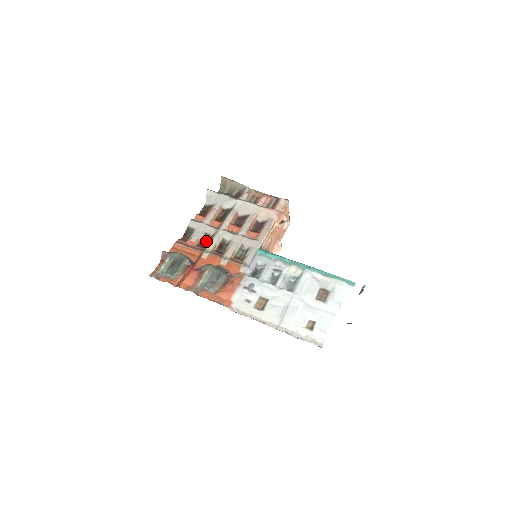
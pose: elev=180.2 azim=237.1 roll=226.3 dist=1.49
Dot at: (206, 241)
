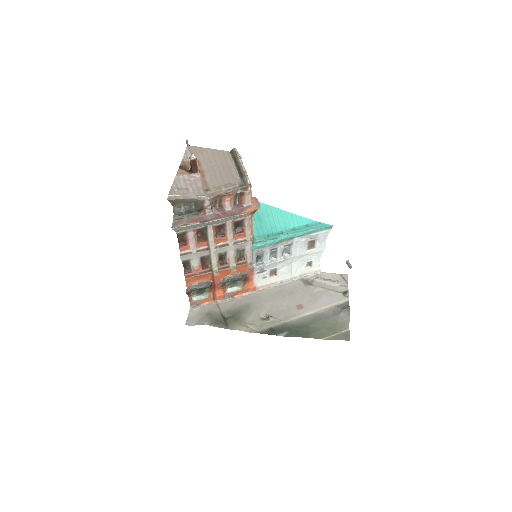
Dot at: (205, 260)
